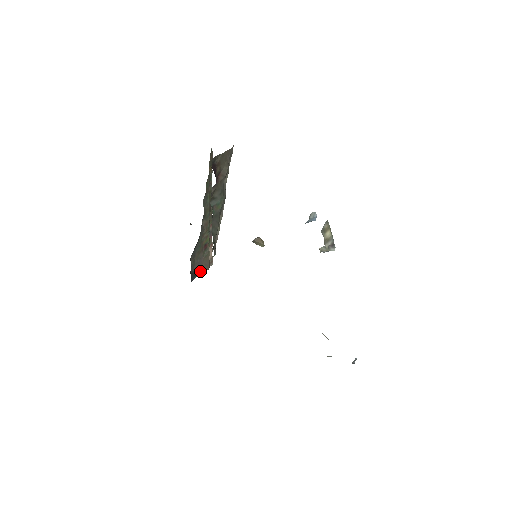
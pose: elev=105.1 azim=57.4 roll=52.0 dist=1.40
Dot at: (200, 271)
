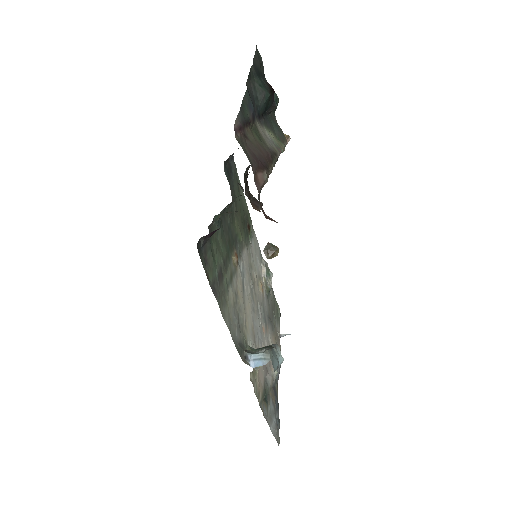
Dot at: occluded
